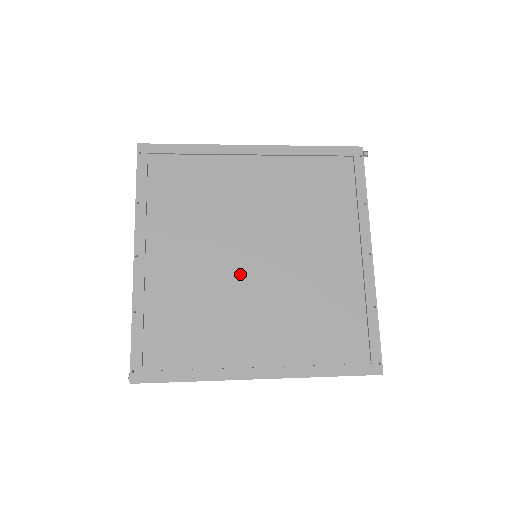
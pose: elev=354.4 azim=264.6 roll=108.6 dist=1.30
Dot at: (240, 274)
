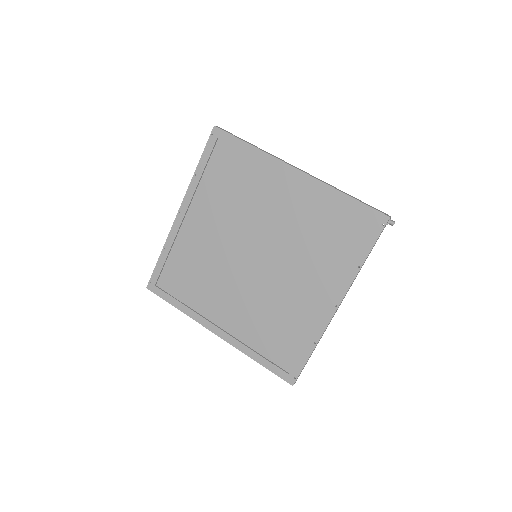
Dot at: (237, 263)
